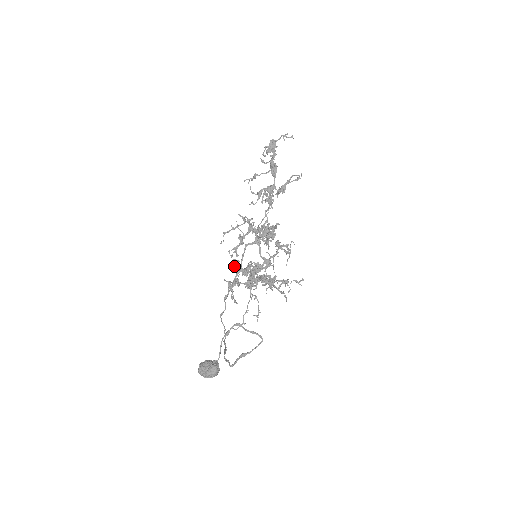
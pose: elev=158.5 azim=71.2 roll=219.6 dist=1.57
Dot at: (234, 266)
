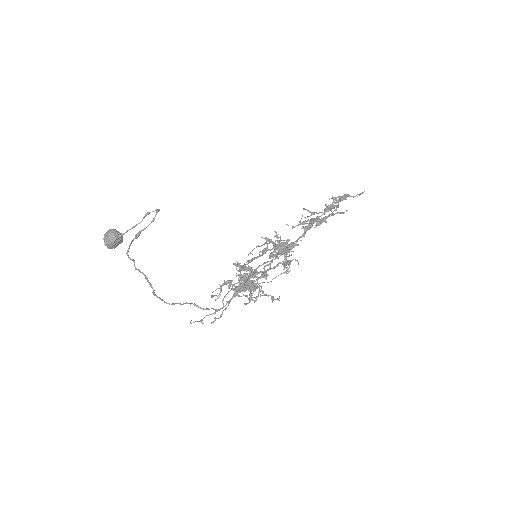
Dot at: (239, 270)
